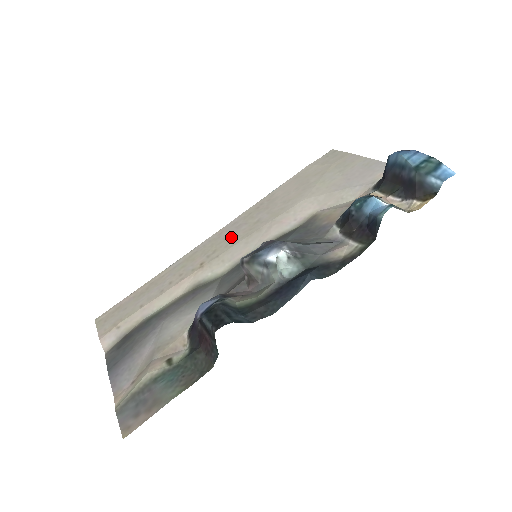
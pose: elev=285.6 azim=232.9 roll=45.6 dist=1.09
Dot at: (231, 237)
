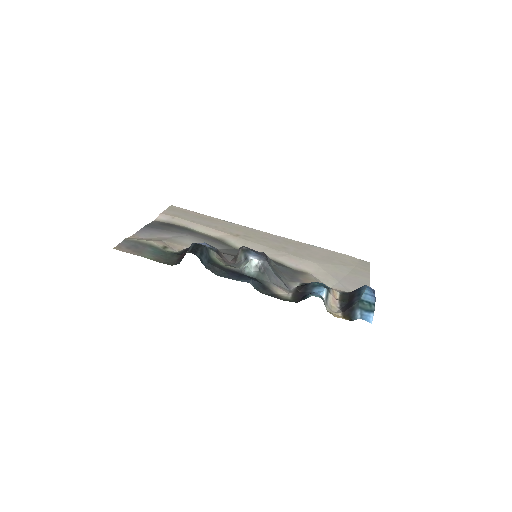
Dot at: (265, 240)
